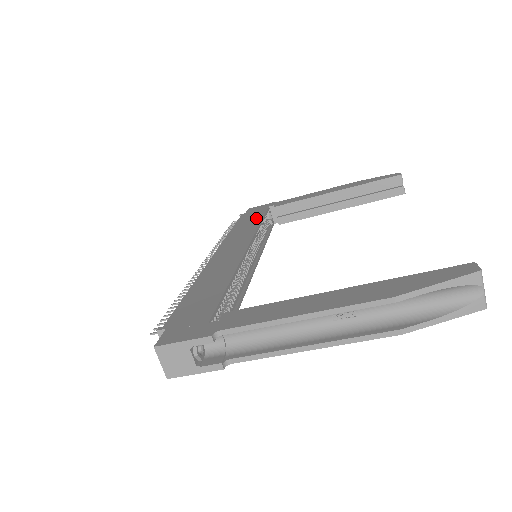
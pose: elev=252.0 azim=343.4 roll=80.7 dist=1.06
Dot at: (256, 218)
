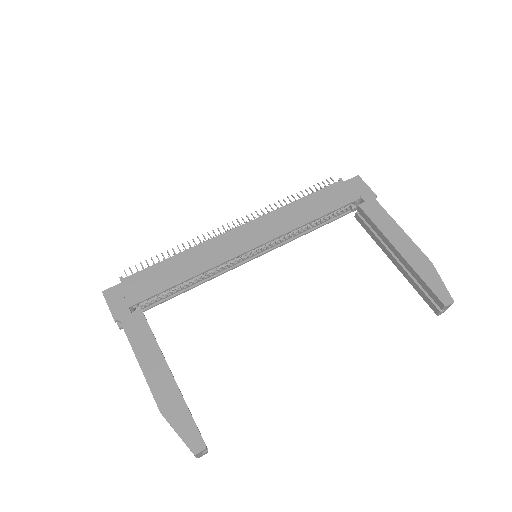
Dot at: (325, 207)
